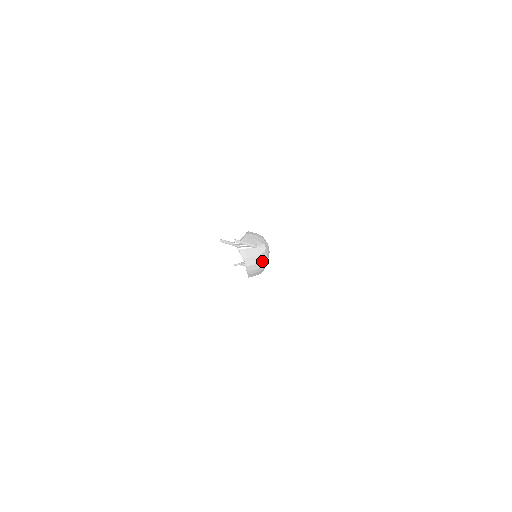
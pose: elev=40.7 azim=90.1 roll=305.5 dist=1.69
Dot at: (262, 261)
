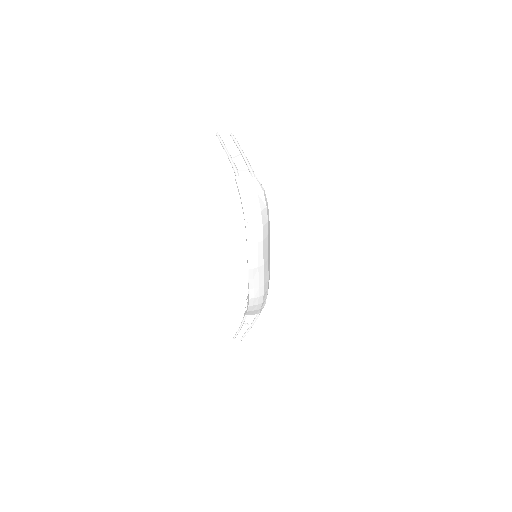
Dot at: (261, 211)
